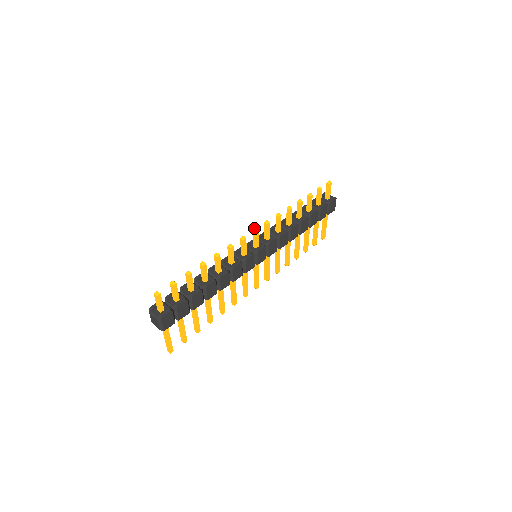
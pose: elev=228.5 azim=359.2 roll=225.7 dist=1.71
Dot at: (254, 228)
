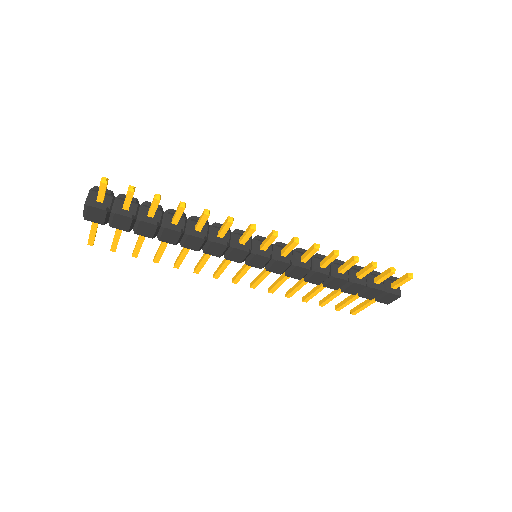
Dot at: occluded
